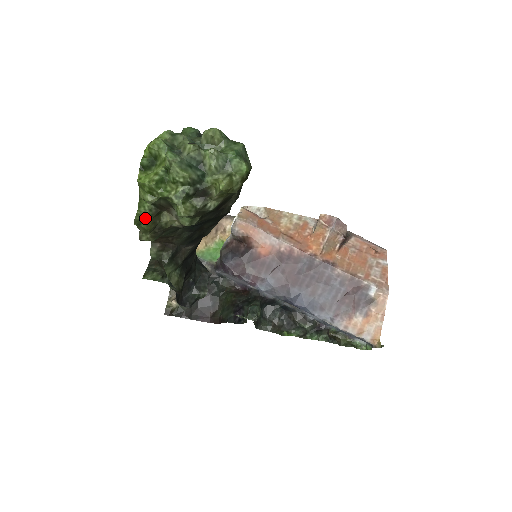
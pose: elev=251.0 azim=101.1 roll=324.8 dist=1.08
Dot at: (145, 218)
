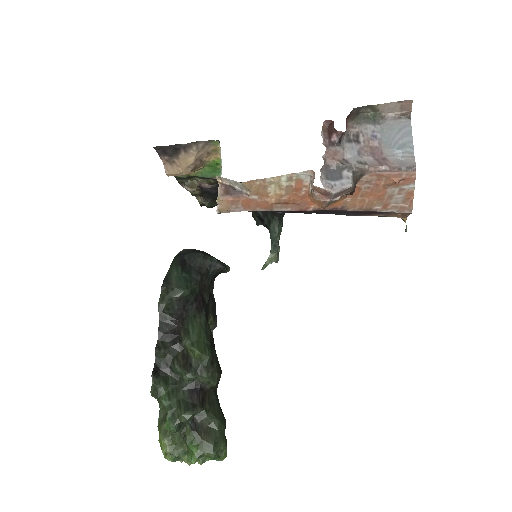
Dot at: occluded
